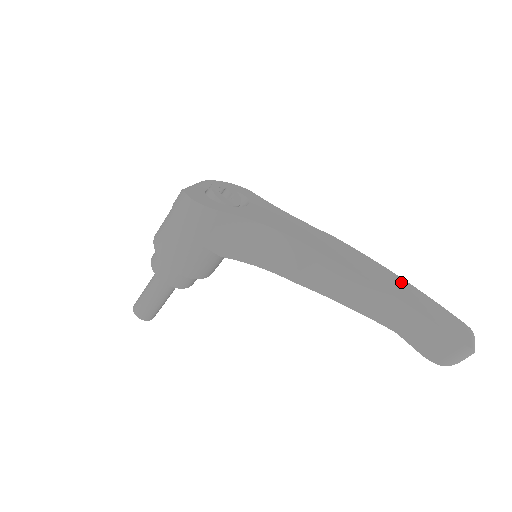
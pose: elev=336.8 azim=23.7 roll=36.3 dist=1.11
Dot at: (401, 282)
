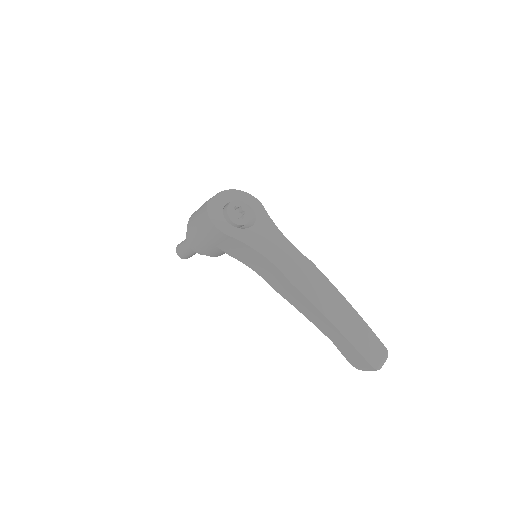
Dot at: (348, 309)
